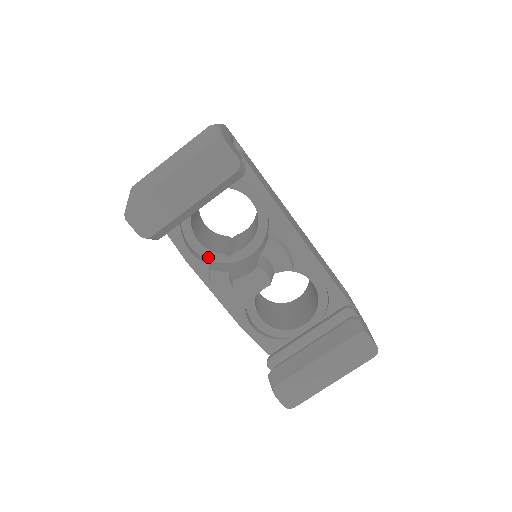
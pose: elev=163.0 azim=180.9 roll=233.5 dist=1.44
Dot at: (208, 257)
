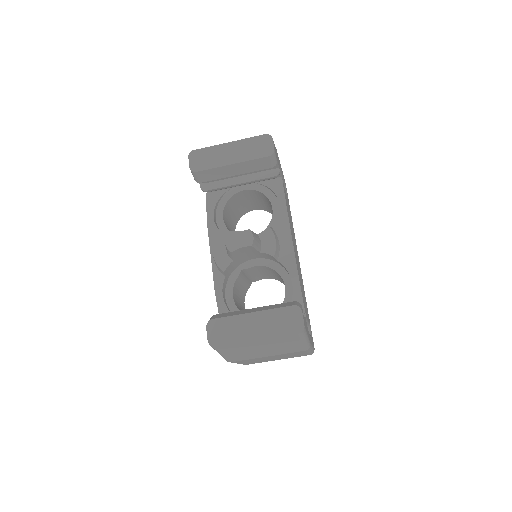
Dot at: (223, 232)
